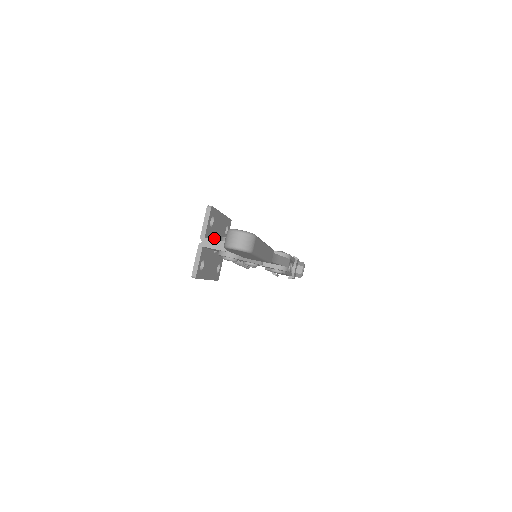
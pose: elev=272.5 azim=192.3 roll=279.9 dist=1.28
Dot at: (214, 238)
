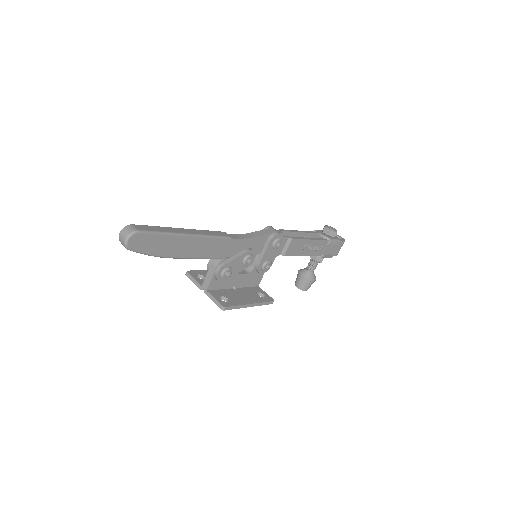
Dot at: occluded
